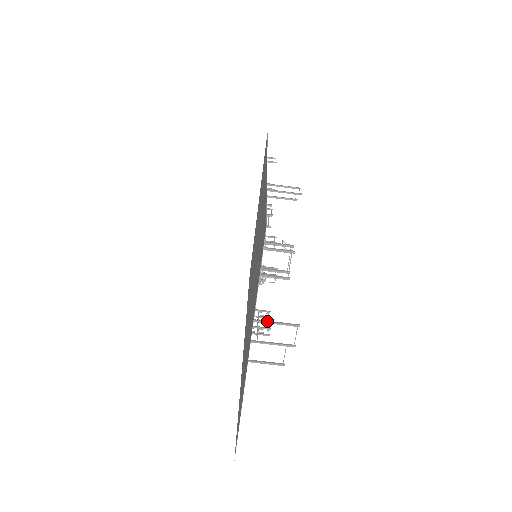
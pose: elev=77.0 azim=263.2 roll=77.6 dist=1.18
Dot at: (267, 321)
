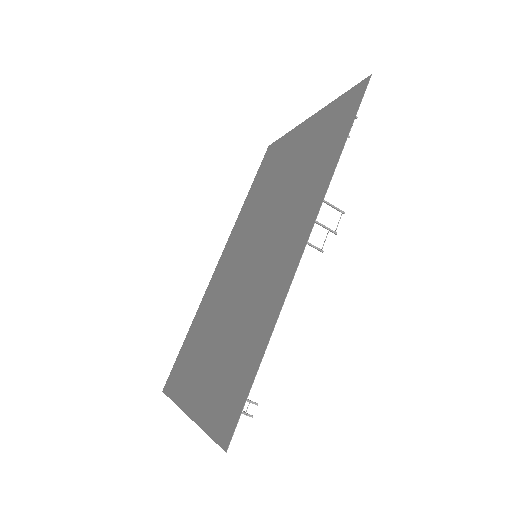
Dot at: occluded
